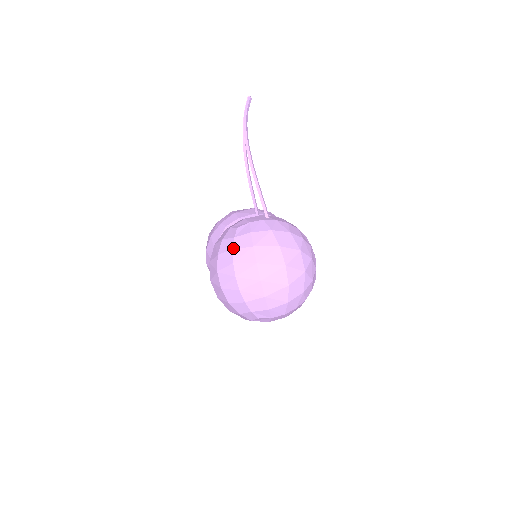
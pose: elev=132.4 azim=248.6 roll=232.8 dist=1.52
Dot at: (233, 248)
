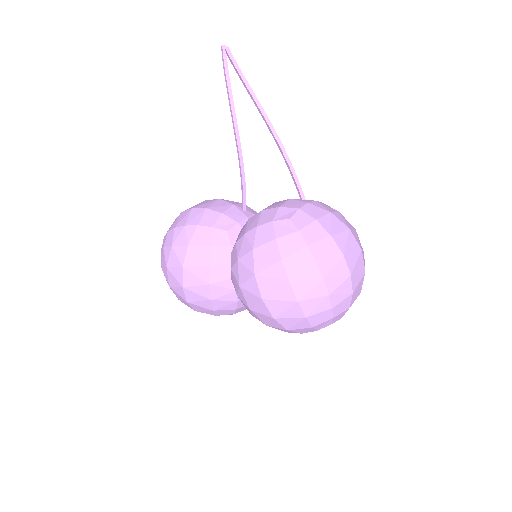
Dot at: (307, 244)
